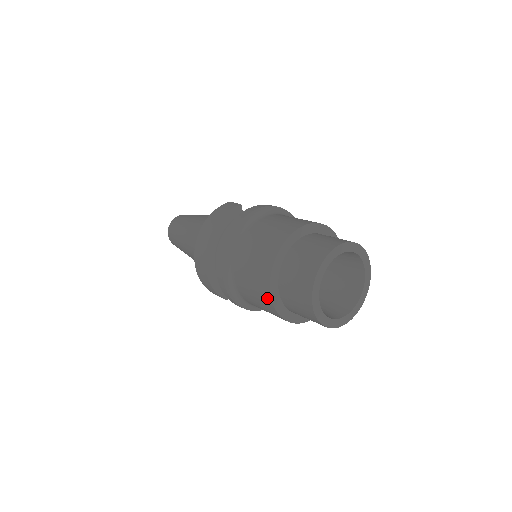
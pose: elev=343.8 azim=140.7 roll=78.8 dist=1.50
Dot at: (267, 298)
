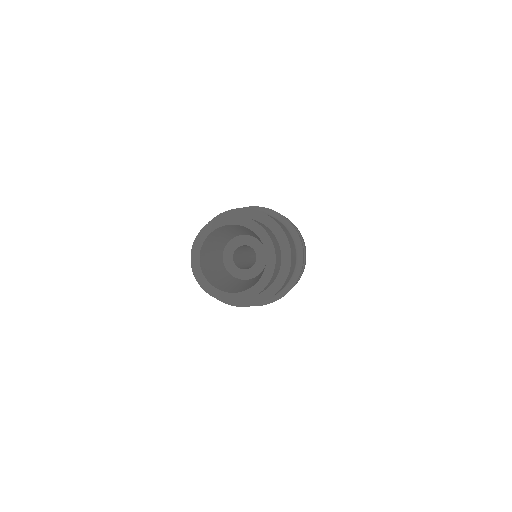
Dot at: occluded
